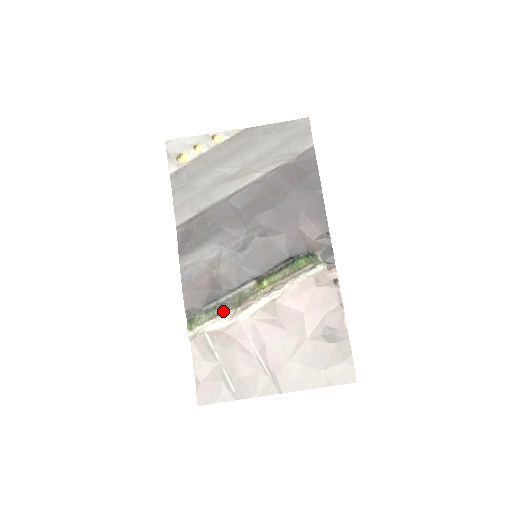
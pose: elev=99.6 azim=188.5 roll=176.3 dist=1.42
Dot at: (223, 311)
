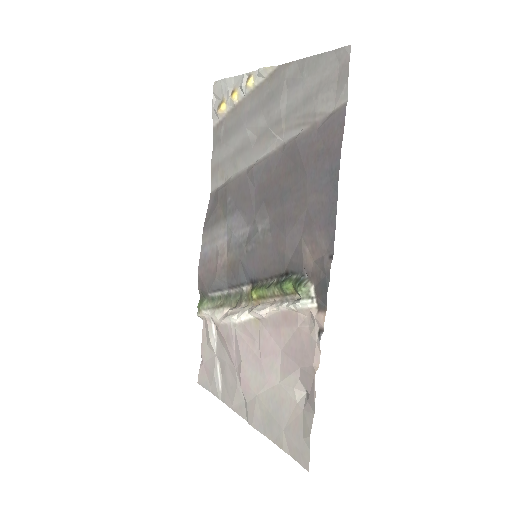
Dot at: (223, 305)
